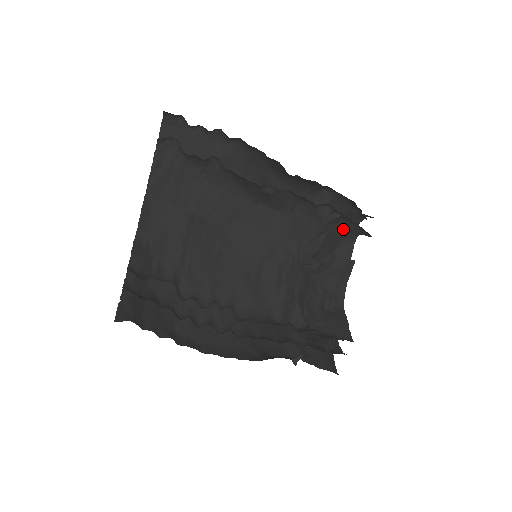
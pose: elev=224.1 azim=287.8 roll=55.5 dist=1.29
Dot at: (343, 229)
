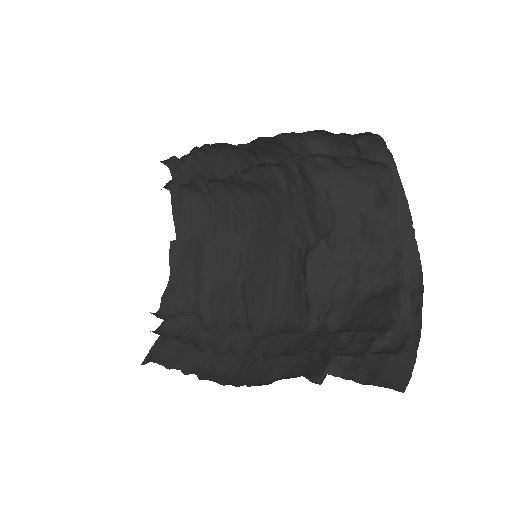
Dot at: (354, 171)
